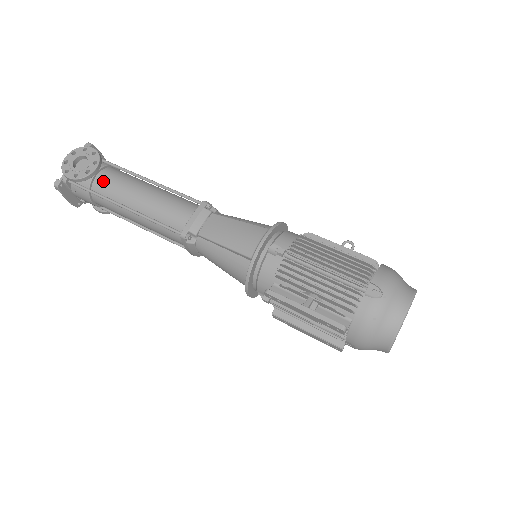
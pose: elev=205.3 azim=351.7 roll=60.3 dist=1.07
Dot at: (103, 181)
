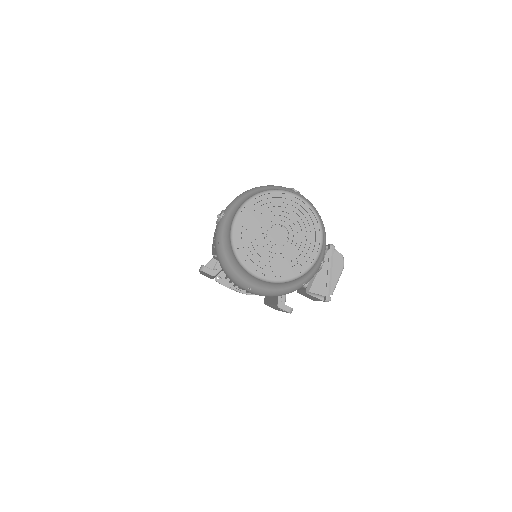
Dot at: occluded
